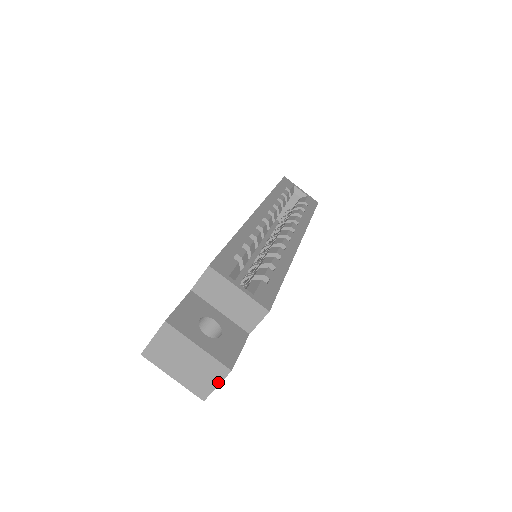
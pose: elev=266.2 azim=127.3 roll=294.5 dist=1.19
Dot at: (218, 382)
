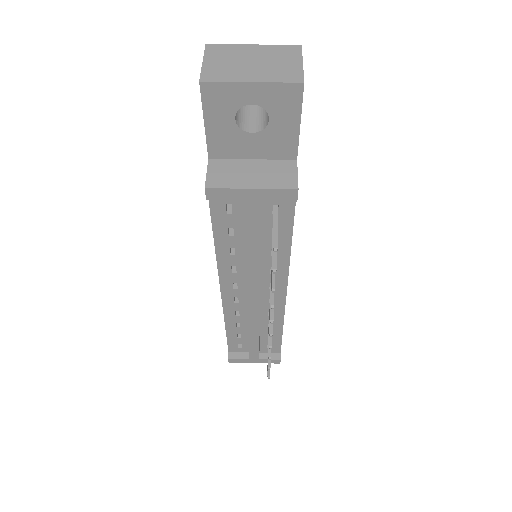
Dot at: (299, 59)
